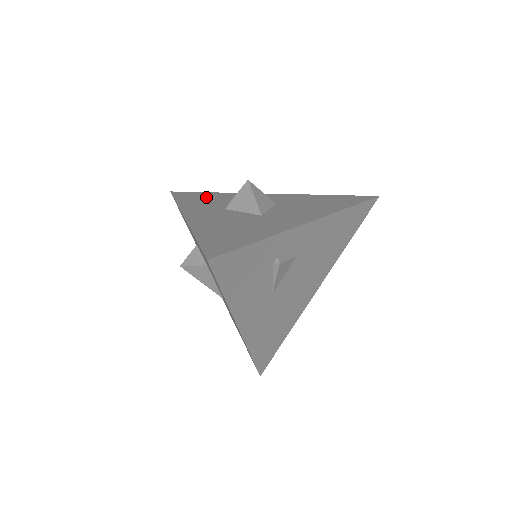
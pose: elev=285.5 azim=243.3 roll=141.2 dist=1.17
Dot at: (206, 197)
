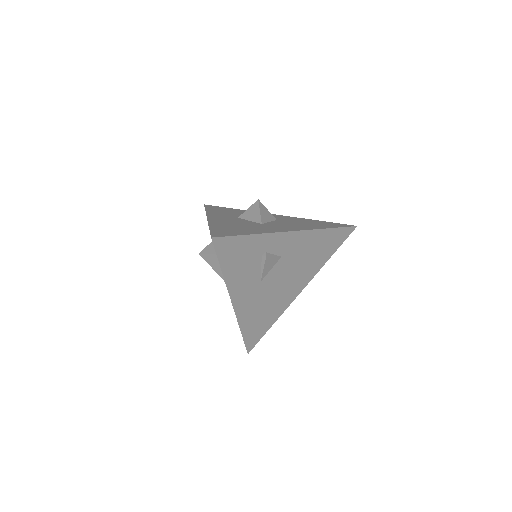
Dot at: (228, 210)
